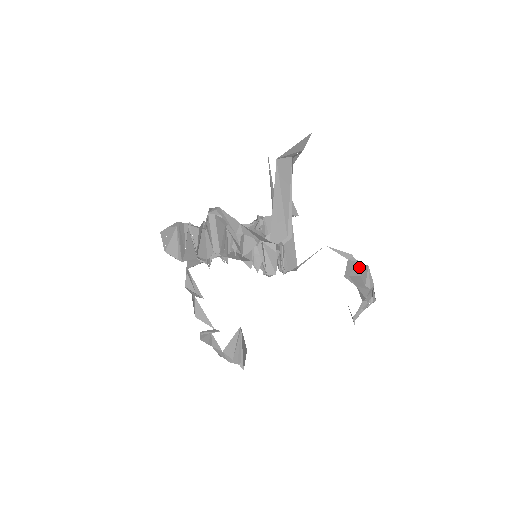
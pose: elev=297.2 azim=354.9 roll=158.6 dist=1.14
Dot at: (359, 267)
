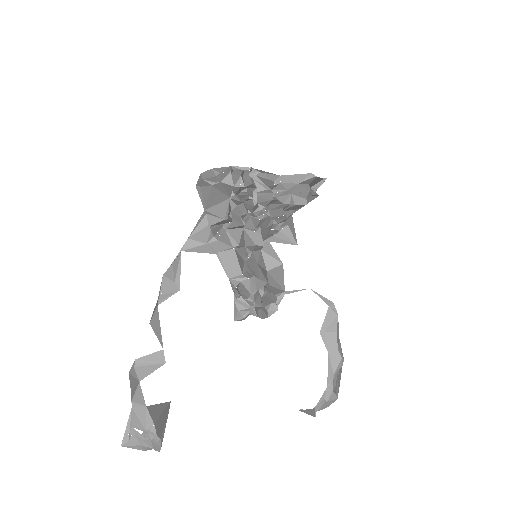
Dot at: (337, 321)
